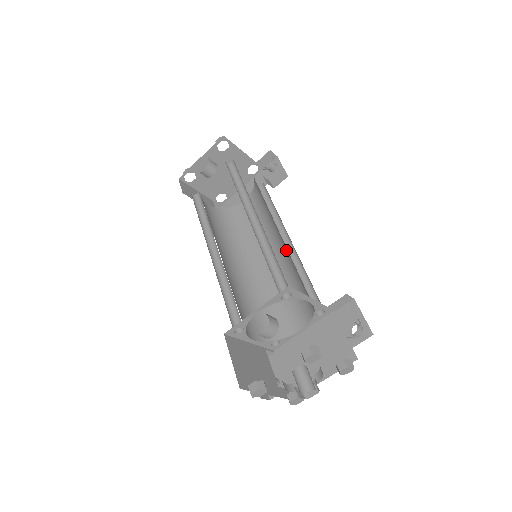
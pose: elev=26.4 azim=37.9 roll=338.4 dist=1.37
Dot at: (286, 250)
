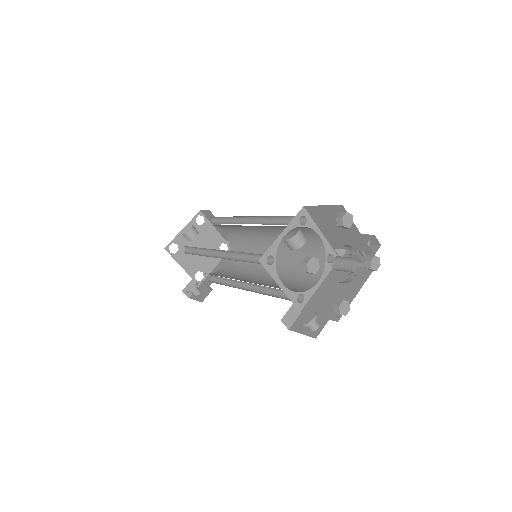
Dot at: (279, 250)
